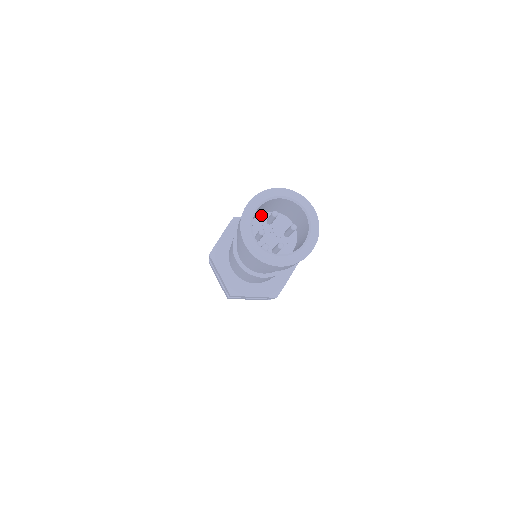
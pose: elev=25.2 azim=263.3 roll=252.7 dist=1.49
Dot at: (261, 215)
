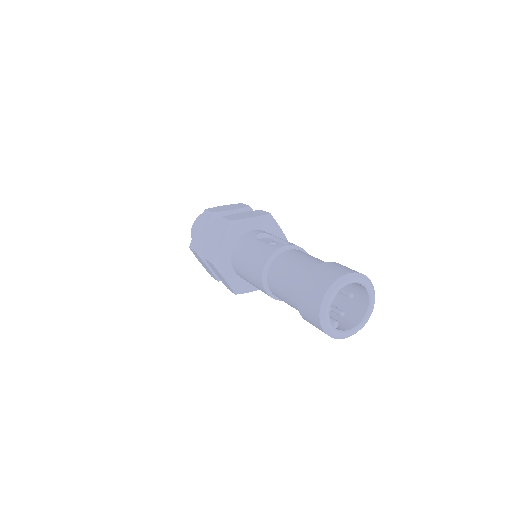
Dot at: occluded
